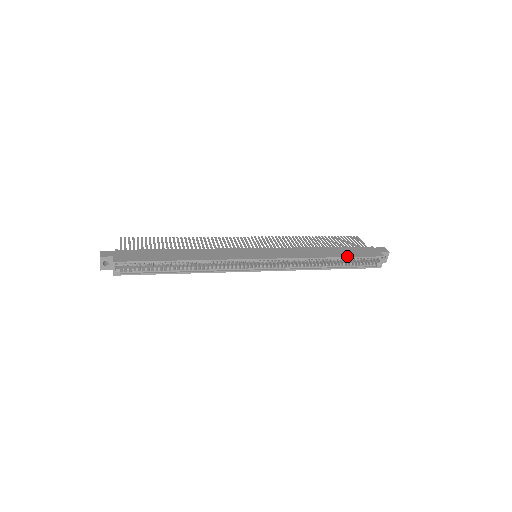
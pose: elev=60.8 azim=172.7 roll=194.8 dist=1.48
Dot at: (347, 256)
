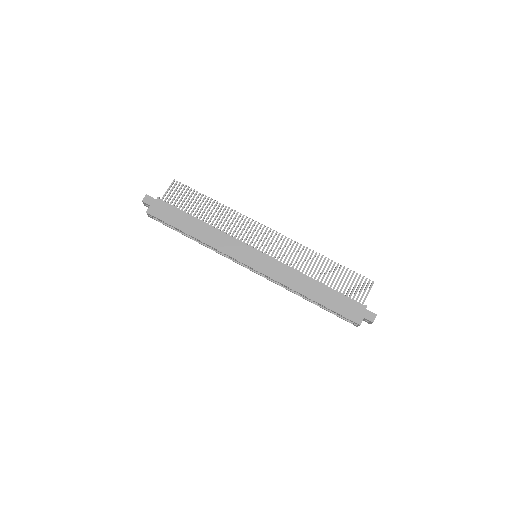
Dot at: (324, 305)
